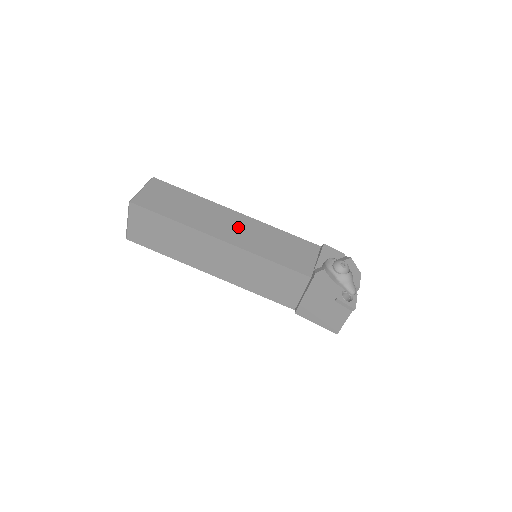
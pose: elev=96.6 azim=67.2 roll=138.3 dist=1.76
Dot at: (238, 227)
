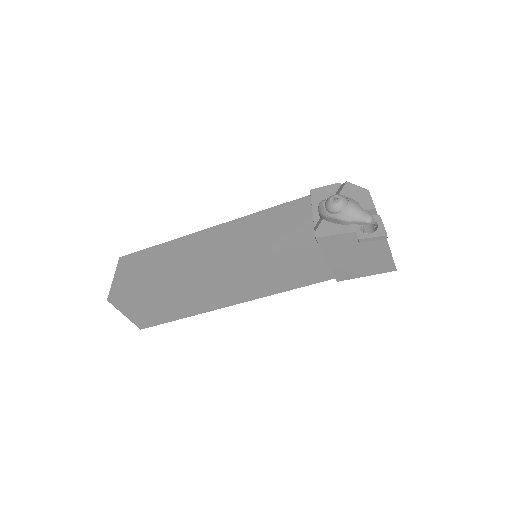
Dot at: (216, 244)
